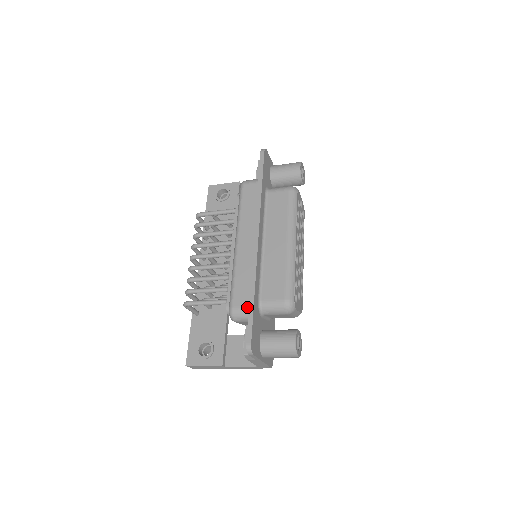
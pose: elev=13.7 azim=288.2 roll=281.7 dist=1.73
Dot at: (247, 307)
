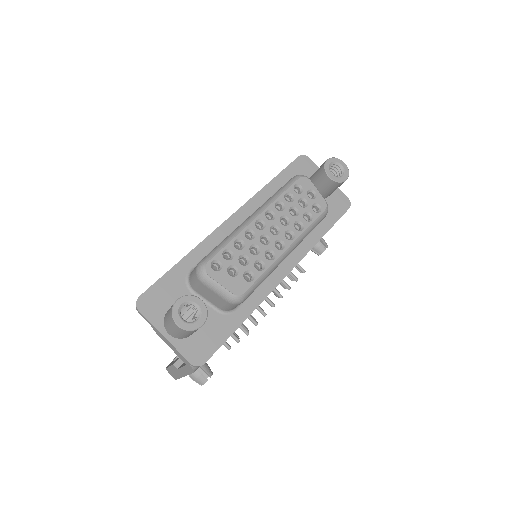
Dot at: occluded
